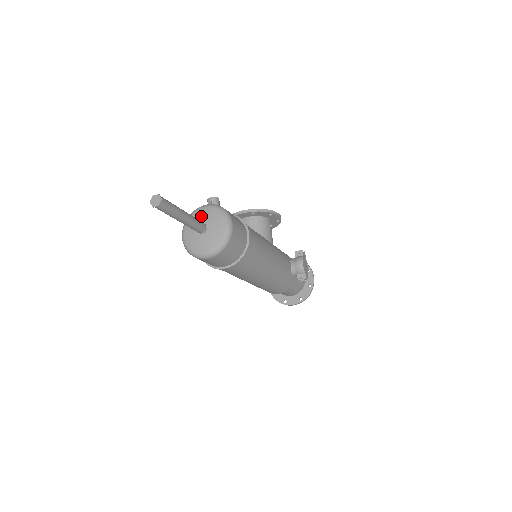
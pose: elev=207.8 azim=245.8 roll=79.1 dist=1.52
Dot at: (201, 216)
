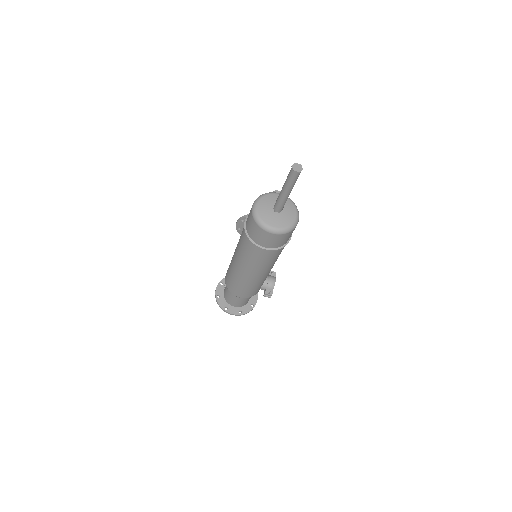
Dot at: occluded
